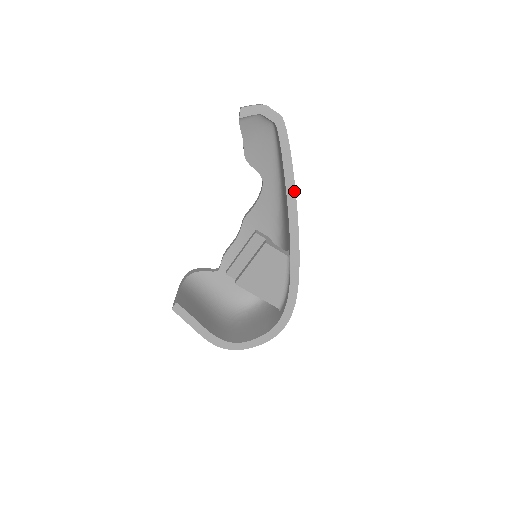
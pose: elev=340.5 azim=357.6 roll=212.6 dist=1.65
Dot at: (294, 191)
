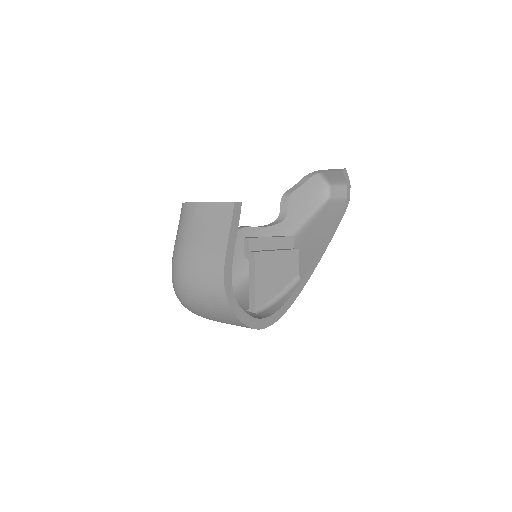
Dot at: (330, 241)
